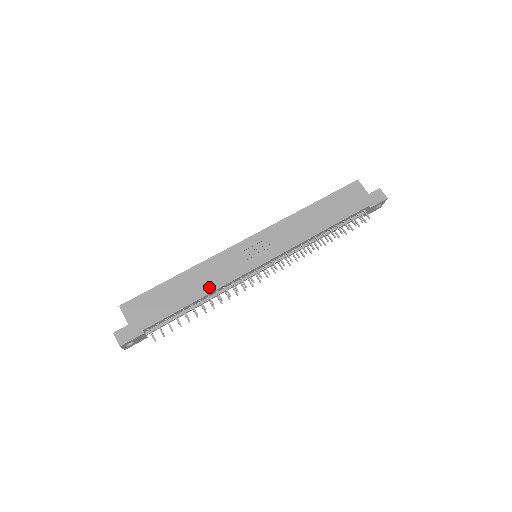
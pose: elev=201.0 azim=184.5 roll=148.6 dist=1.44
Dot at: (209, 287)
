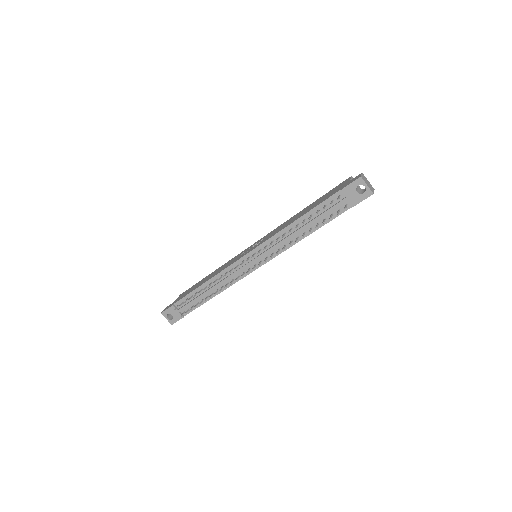
Dot at: (213, 276)
